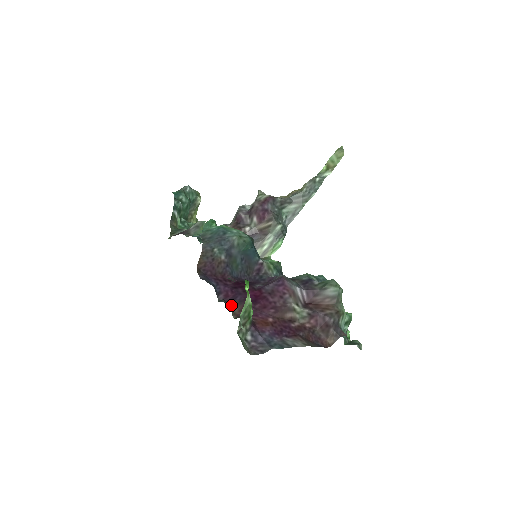
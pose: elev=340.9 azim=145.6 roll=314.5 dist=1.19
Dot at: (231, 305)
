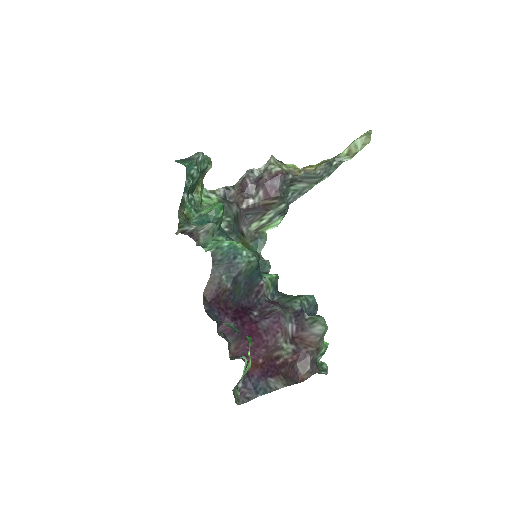
Dot at: (229, 343)
